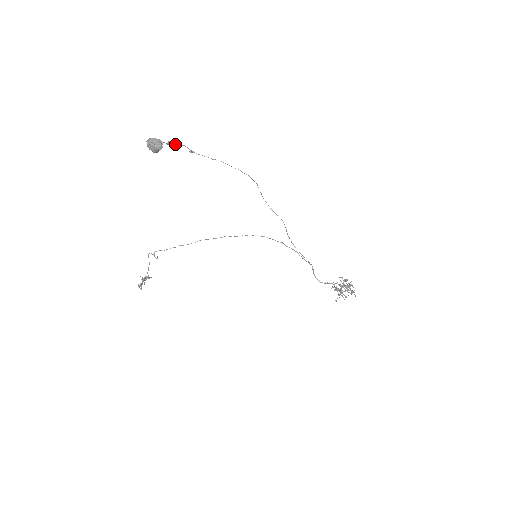
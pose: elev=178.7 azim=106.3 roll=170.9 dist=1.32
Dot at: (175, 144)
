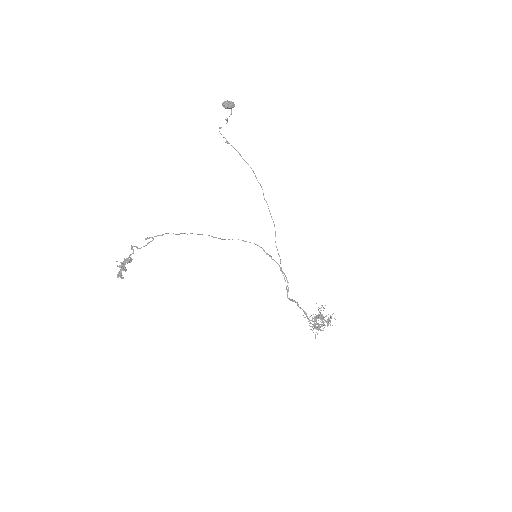
Dot at: occluded
